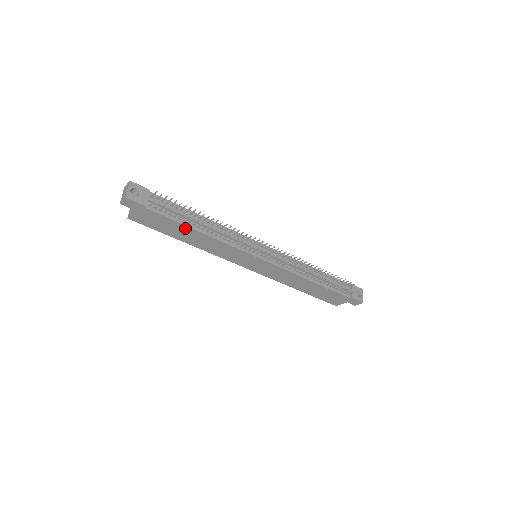
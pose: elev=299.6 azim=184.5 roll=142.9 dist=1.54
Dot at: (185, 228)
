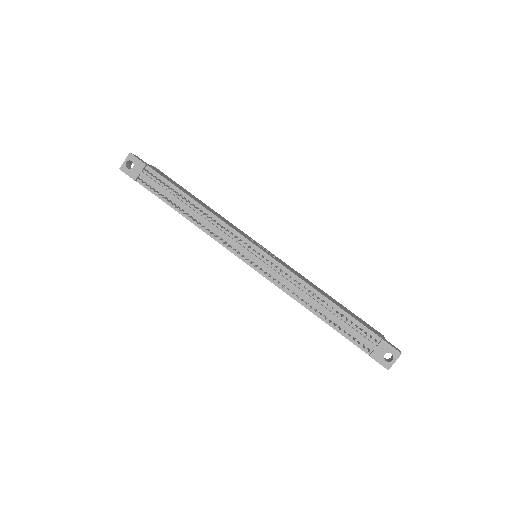
Dot at: (173, 208)
